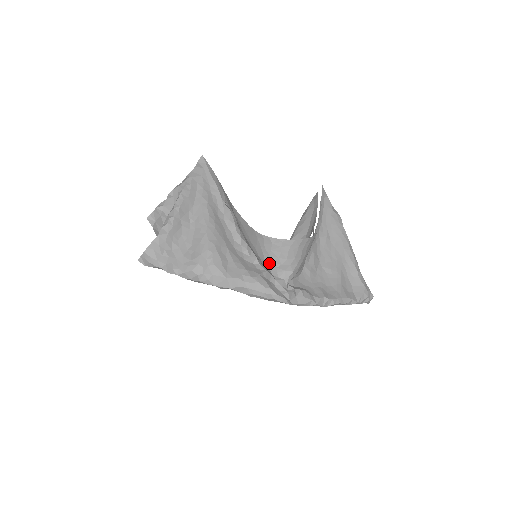
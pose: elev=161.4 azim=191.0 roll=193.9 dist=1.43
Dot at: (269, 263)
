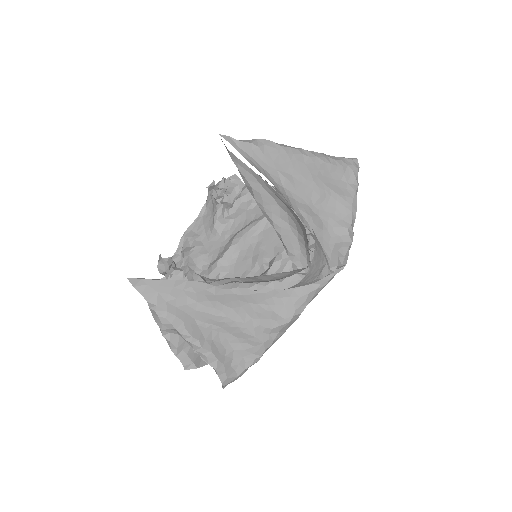
Dot at: (308, 284)
